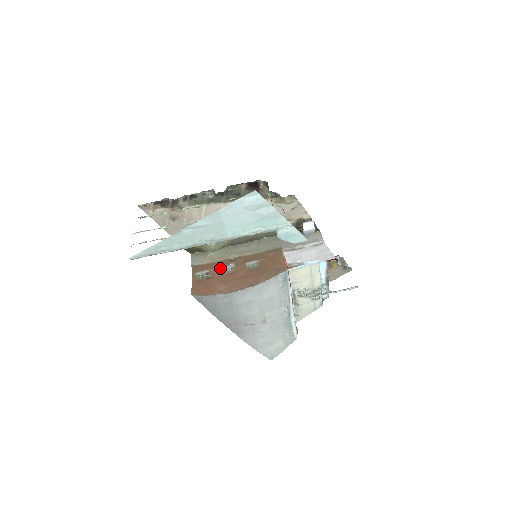
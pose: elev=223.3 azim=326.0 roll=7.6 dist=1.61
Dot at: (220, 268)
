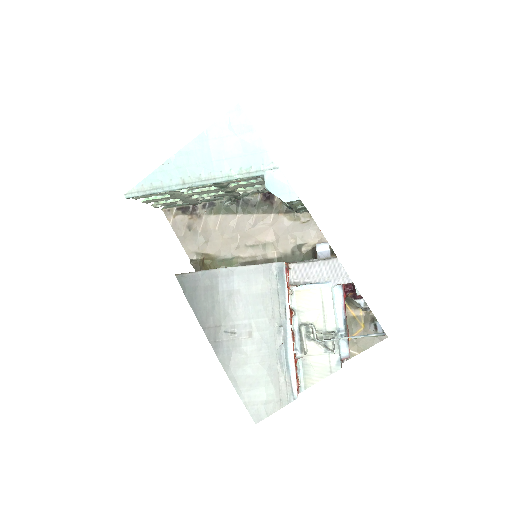
Dot at: occluded
